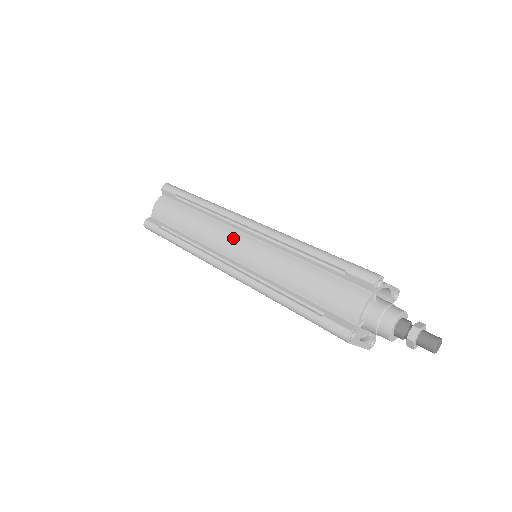
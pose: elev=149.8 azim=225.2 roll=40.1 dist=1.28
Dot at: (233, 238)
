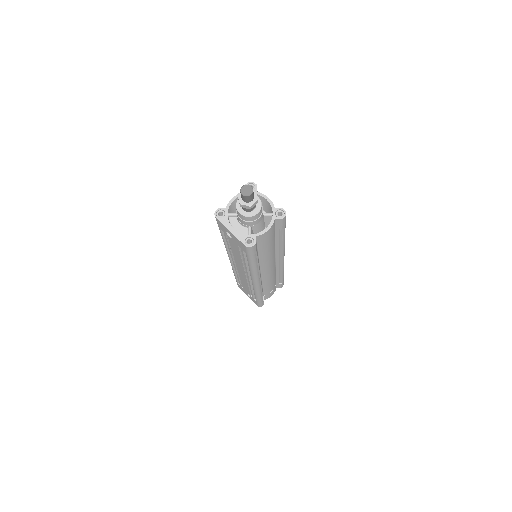
Dot at: occluded
